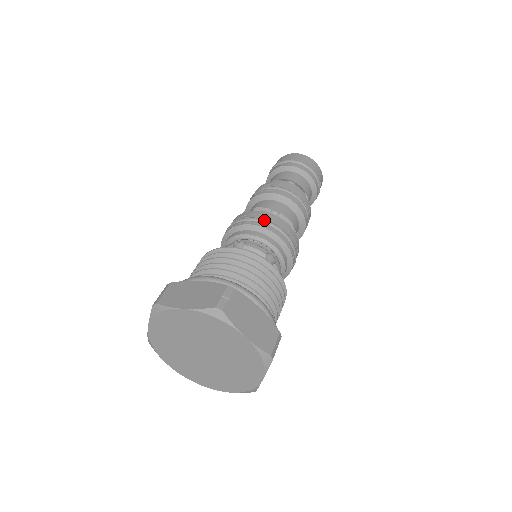
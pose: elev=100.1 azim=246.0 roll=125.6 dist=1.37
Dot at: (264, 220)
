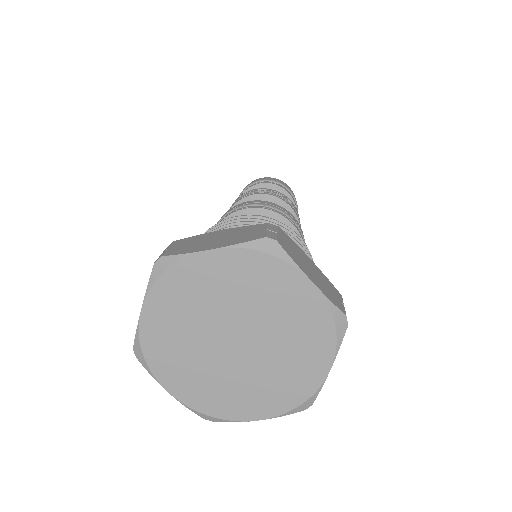
Dot at: (266, 204)
